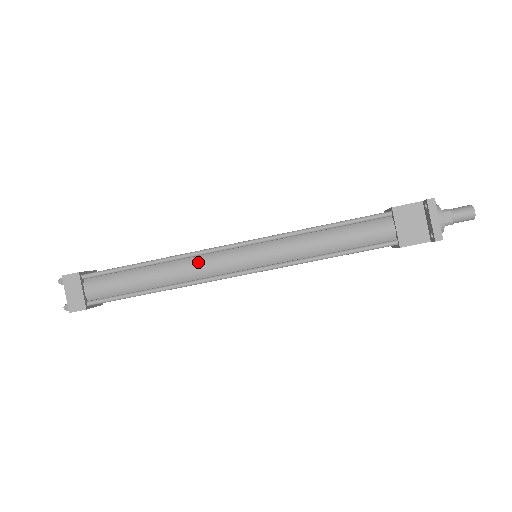
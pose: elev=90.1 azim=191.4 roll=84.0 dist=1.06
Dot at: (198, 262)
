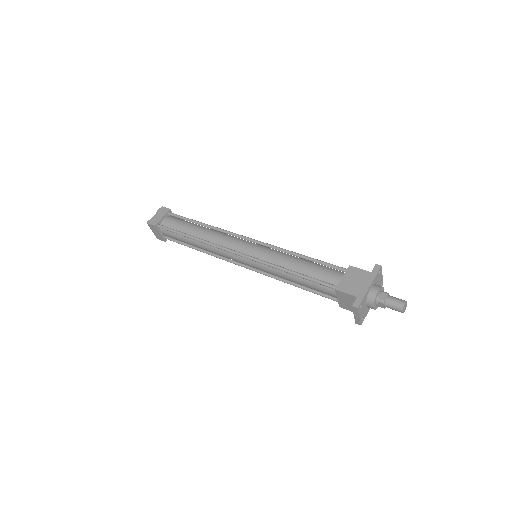
Dot at: (218, 251)
